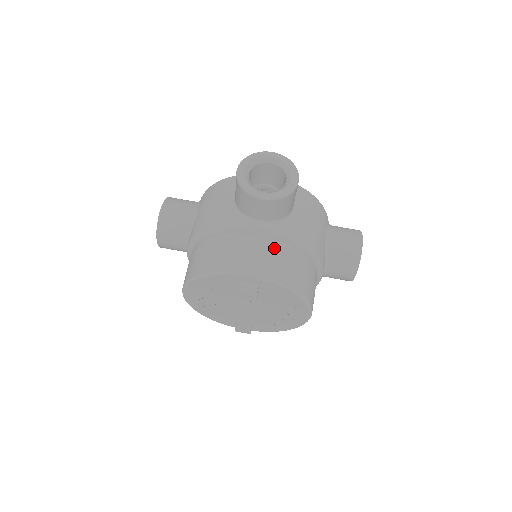
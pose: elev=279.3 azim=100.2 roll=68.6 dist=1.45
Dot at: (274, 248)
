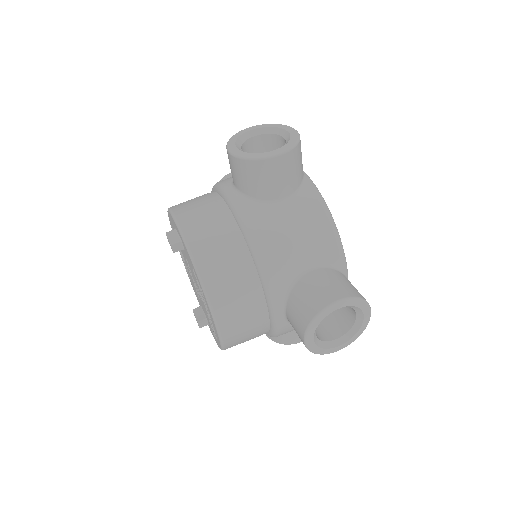
Dot at: (221, 218)
